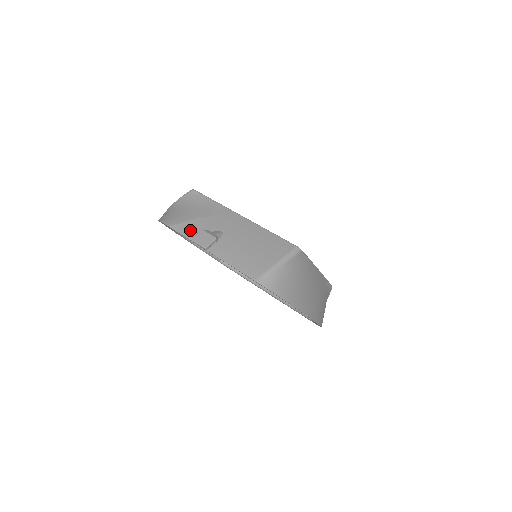
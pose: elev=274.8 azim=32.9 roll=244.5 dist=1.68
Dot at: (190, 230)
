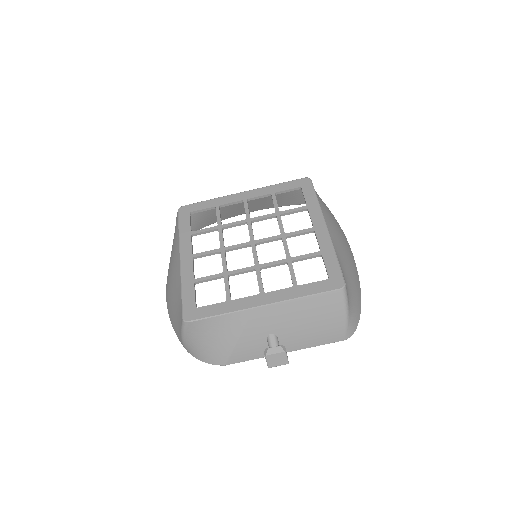
Dot at: (246, 355)
